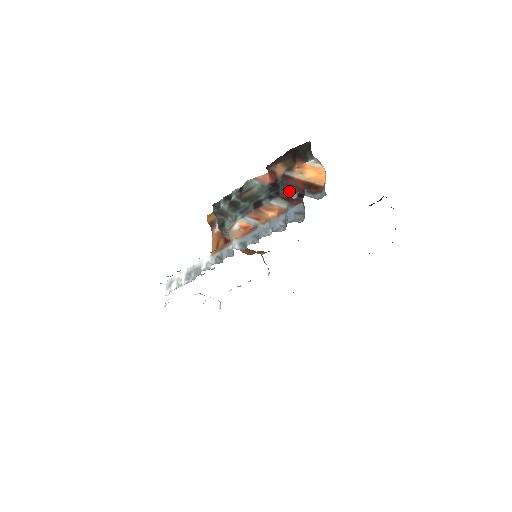
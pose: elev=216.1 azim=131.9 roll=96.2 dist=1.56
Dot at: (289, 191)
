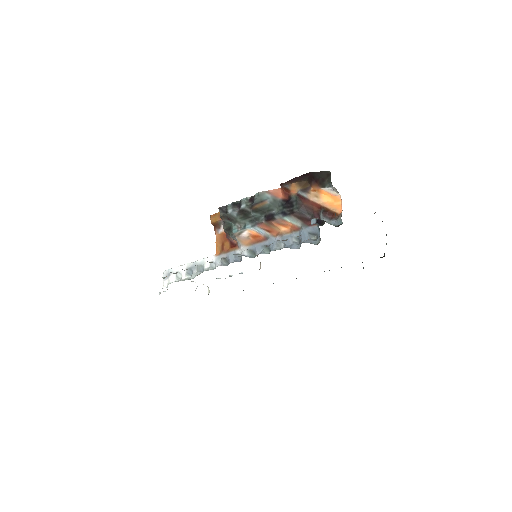
Dot at: (304, 211)
